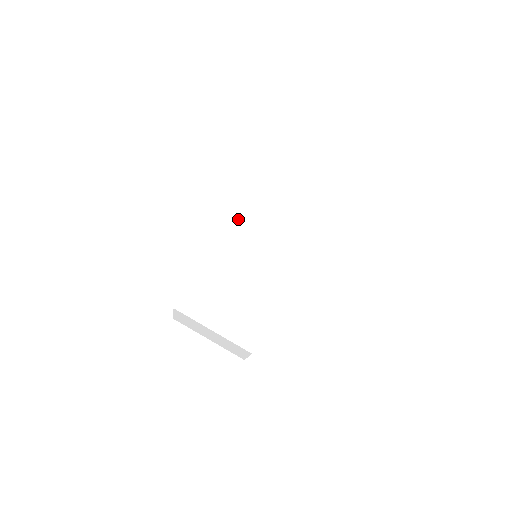
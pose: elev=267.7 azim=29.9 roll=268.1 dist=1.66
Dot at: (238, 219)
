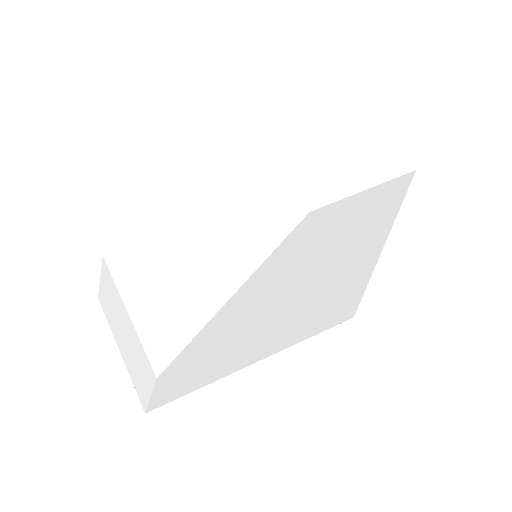
Dot at: (256, 111)
